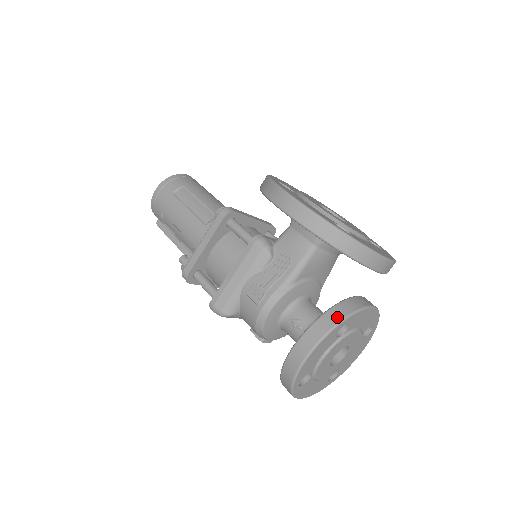
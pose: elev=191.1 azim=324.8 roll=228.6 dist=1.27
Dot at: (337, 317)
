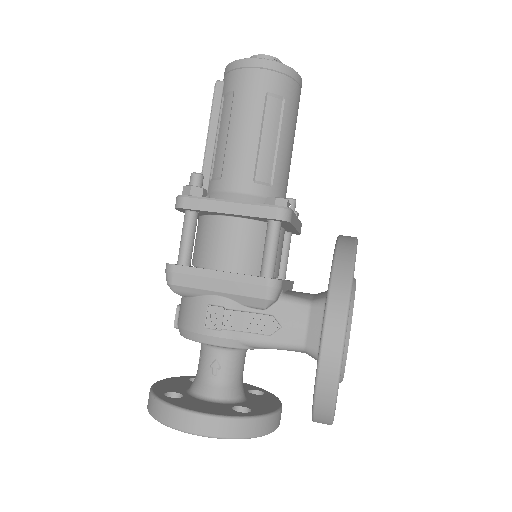
Dot at: (247, 432)
